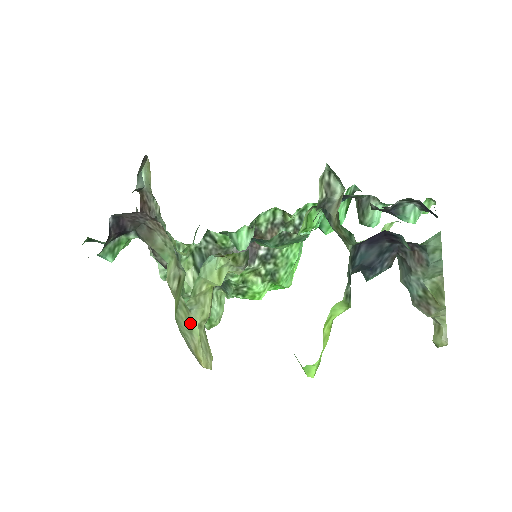
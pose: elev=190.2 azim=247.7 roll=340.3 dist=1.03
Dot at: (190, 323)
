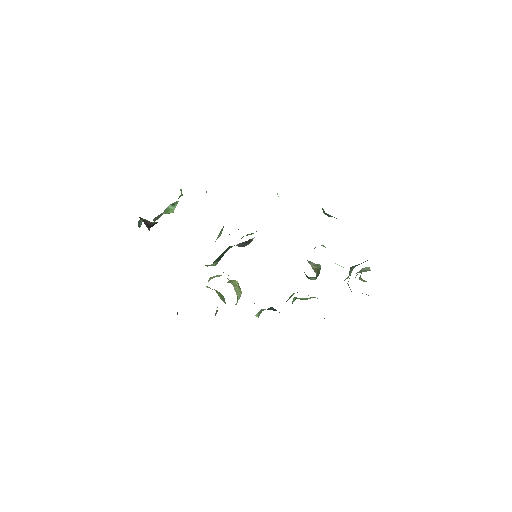
Dot at: occluded
